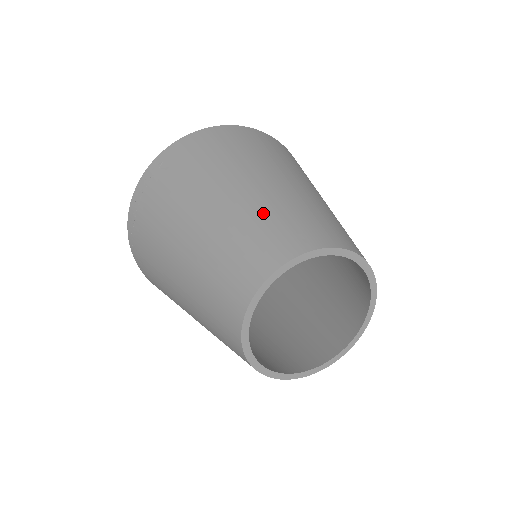
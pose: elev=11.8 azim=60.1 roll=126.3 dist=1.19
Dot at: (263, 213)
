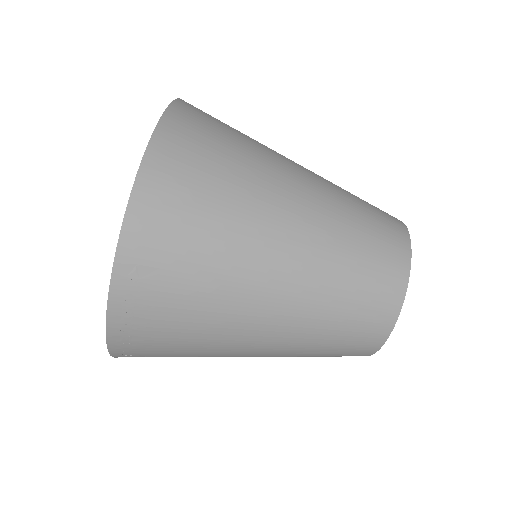
Dot at: (345, 259)
